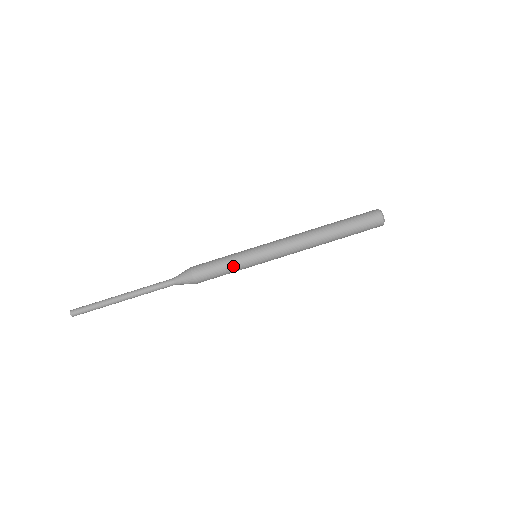
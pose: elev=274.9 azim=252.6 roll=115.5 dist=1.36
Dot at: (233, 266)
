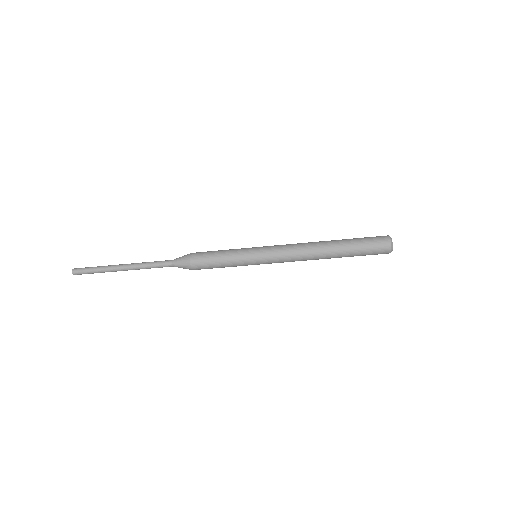
Dot at: (231, 263)
